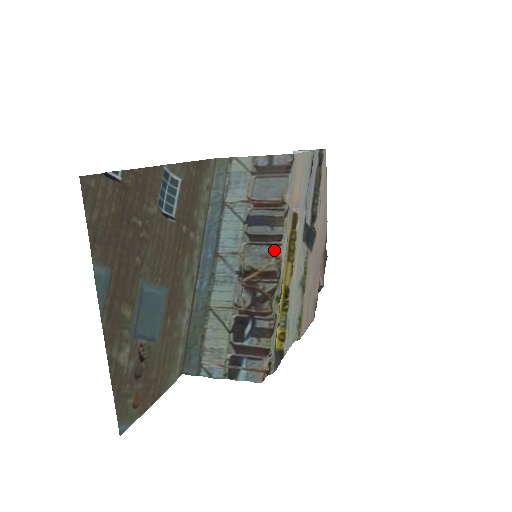
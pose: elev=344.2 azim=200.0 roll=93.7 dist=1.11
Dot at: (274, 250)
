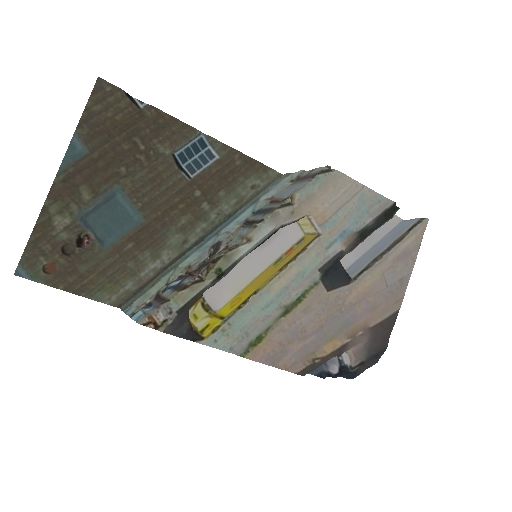
Dot at: (250, 231)
